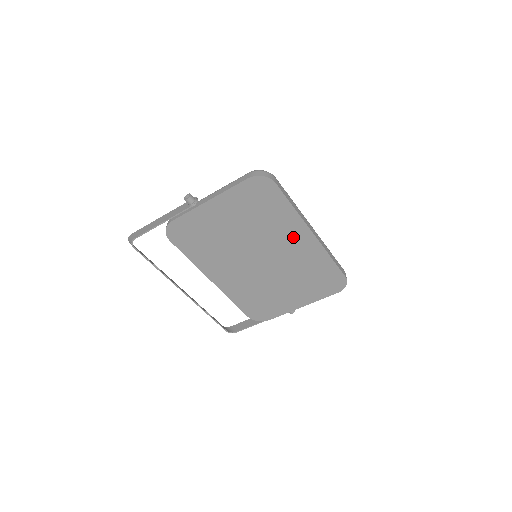
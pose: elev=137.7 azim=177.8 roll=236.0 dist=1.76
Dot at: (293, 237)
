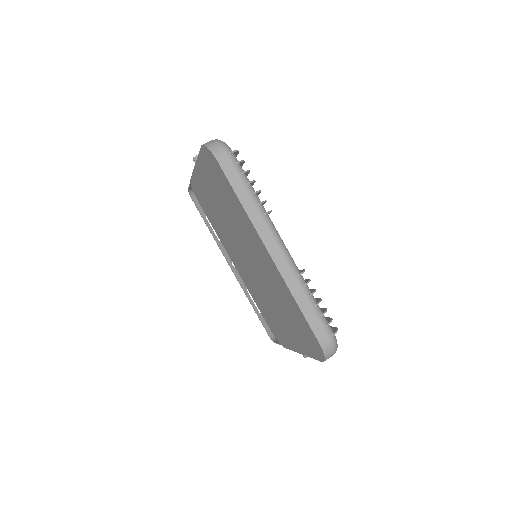
Dot at: (257, 246)
